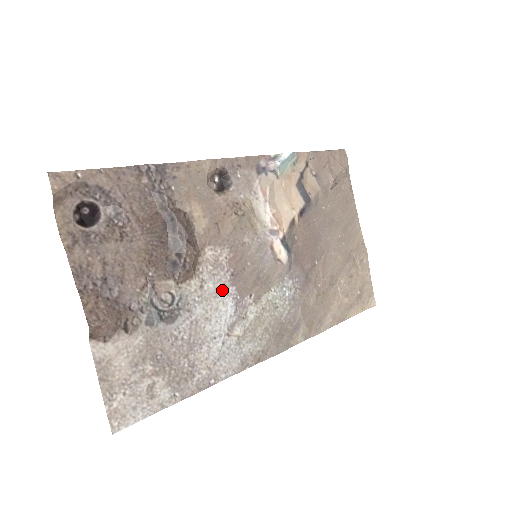
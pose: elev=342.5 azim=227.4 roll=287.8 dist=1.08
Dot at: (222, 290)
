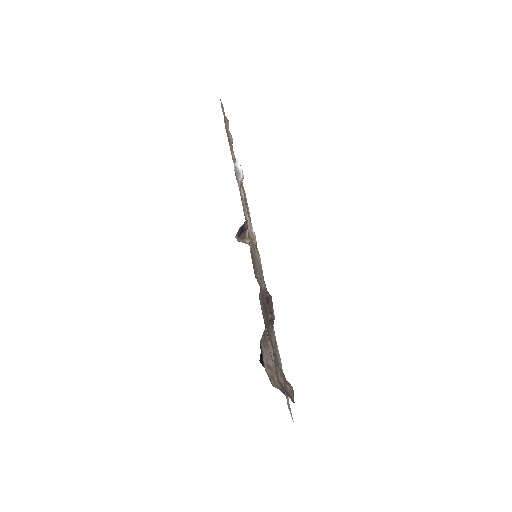
Dot at: occluded
